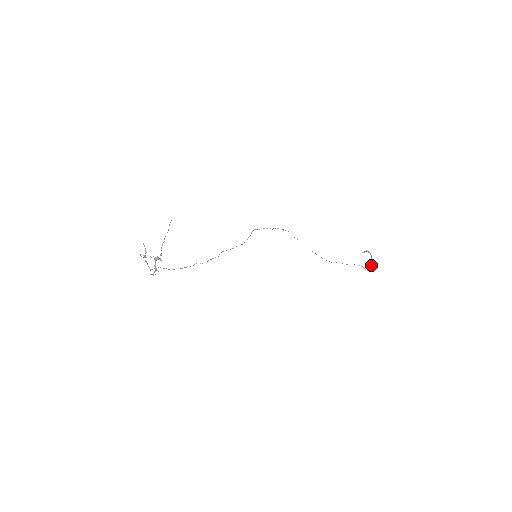
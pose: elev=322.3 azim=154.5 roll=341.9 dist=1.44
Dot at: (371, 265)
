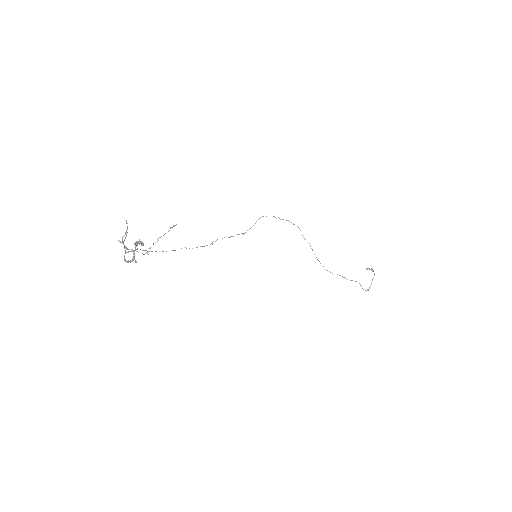
Dot at: (370, 286)
